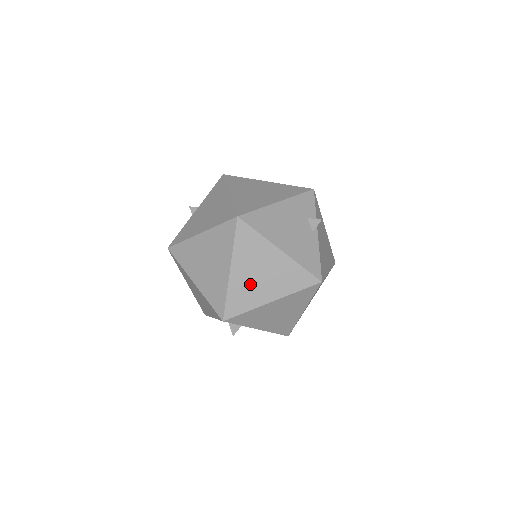
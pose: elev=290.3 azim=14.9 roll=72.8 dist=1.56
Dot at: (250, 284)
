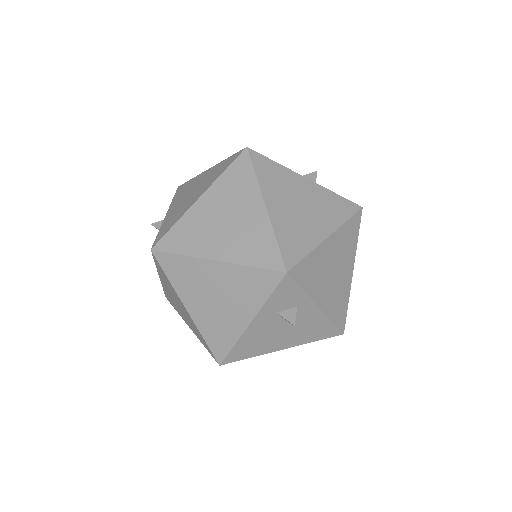
Dot at: (295, 219)
